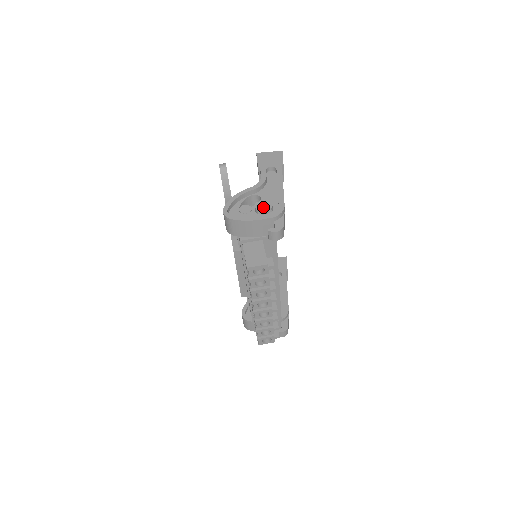
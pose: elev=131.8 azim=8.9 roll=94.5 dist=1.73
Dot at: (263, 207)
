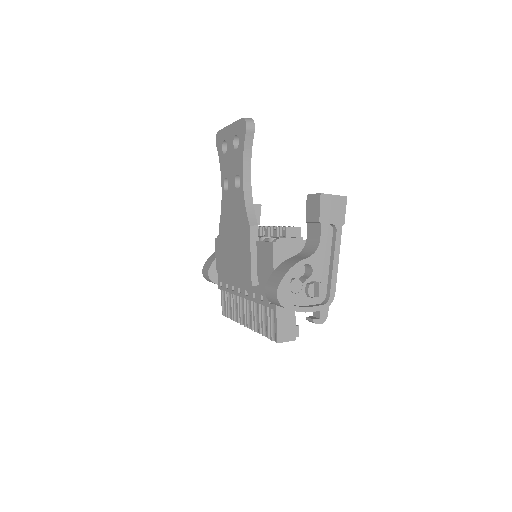
Dot at: (311, 280)
